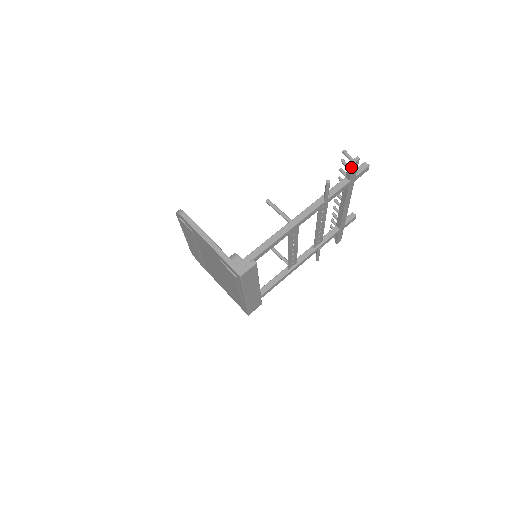
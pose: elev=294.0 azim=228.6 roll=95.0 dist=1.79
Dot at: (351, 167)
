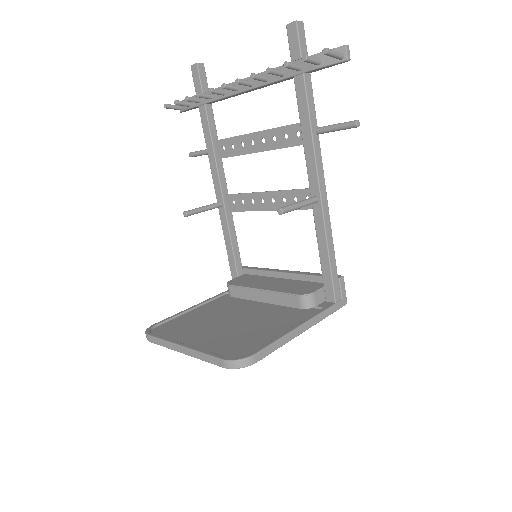
Dot at: occluded
